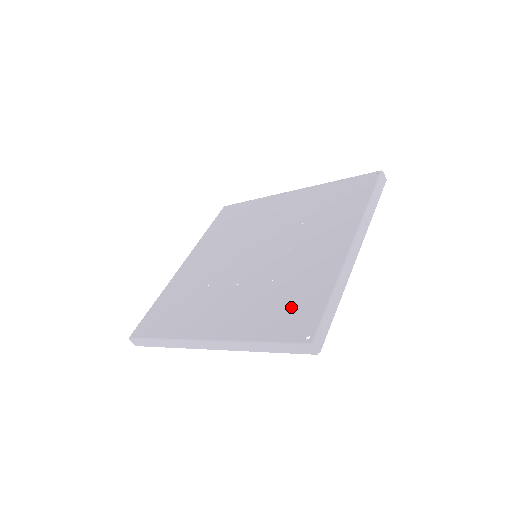
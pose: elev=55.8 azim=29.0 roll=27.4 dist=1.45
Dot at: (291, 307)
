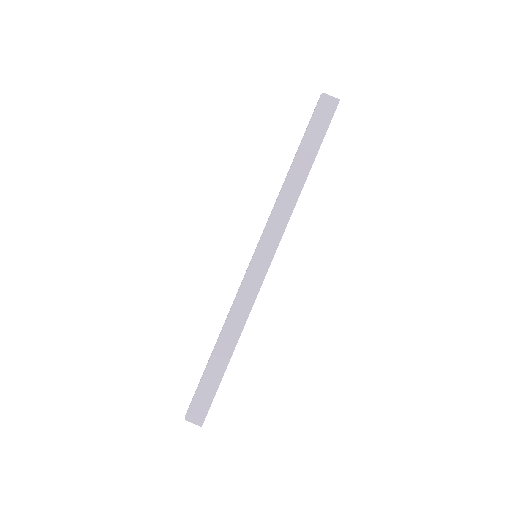
Dot at: occluded
